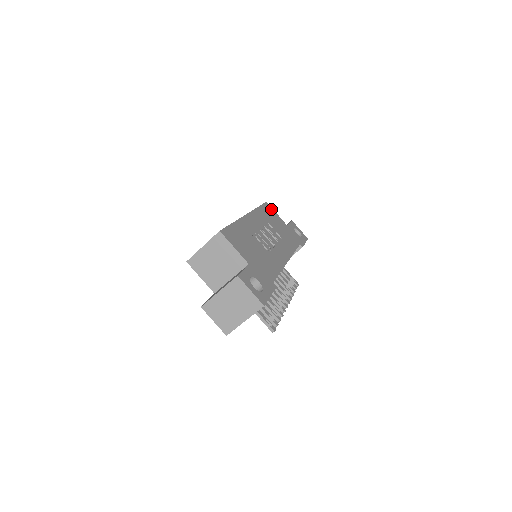
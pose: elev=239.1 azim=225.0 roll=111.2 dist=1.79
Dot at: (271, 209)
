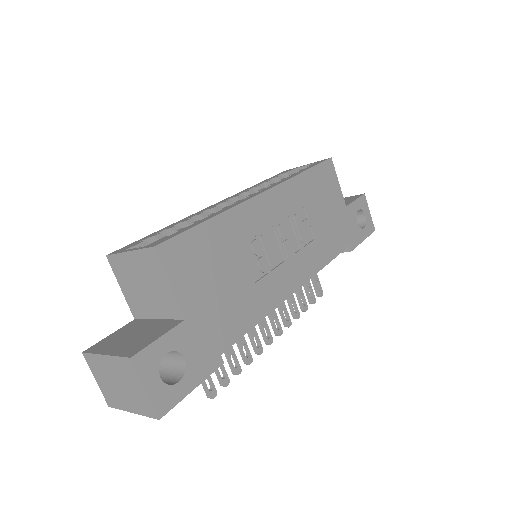
Dot at: (332, 173)
